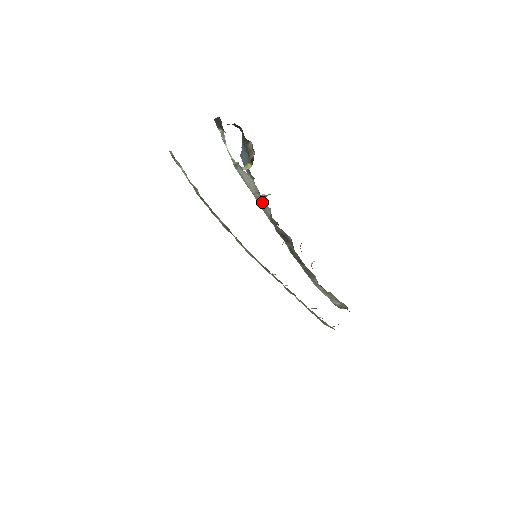
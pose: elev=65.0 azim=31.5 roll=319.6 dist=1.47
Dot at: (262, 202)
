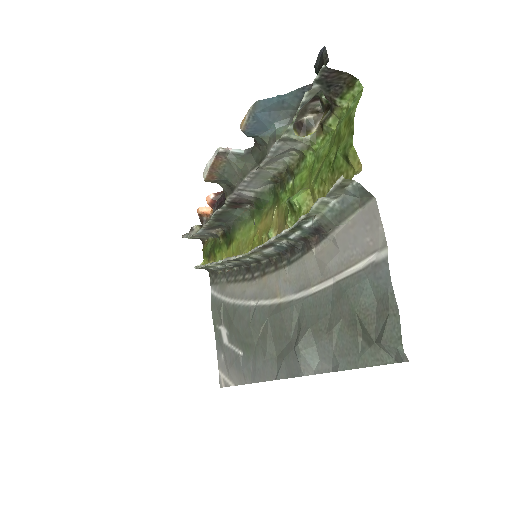
Dot at: (264, 177)
